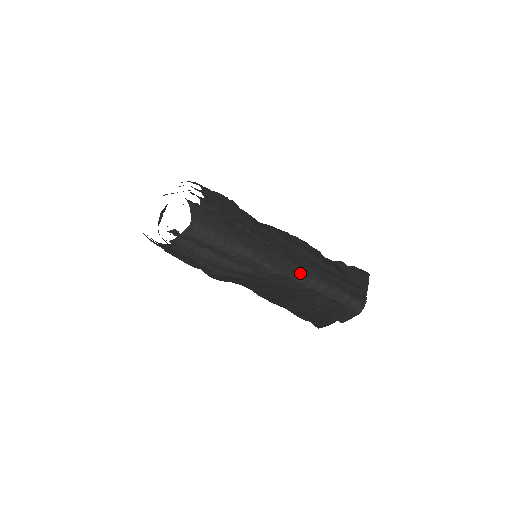
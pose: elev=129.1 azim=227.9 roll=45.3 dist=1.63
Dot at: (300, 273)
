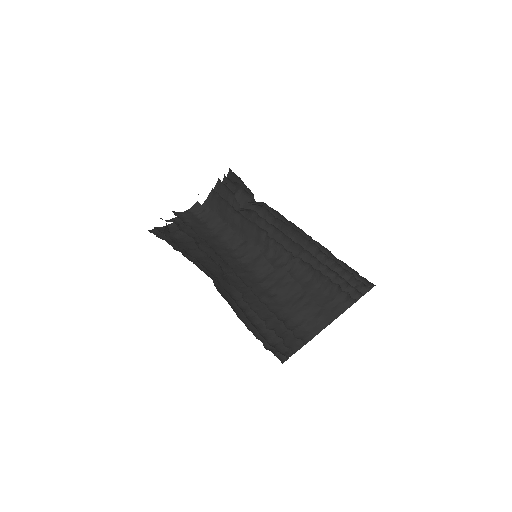
Dot at: occluded
